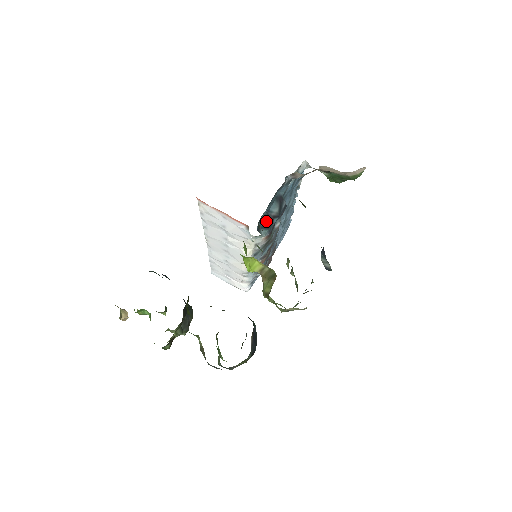
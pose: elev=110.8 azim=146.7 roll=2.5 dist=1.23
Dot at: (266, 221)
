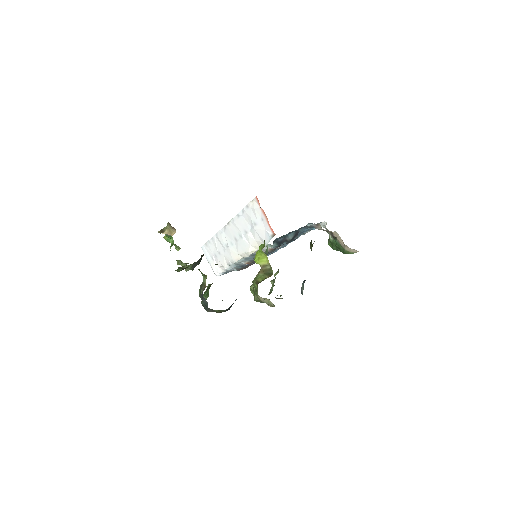
Dot at: (281, 240)
